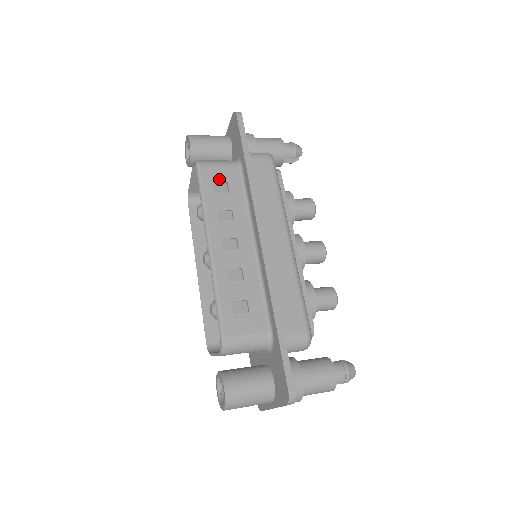
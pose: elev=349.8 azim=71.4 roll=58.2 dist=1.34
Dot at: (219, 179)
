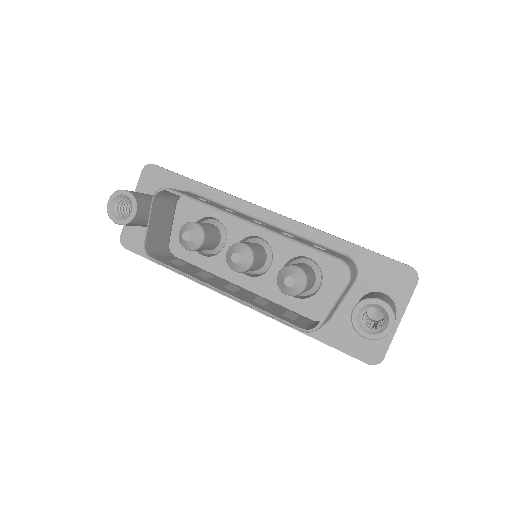
Dot at: (192, 195)
